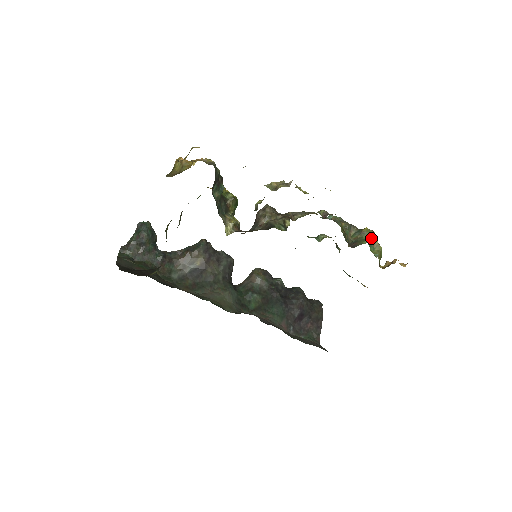
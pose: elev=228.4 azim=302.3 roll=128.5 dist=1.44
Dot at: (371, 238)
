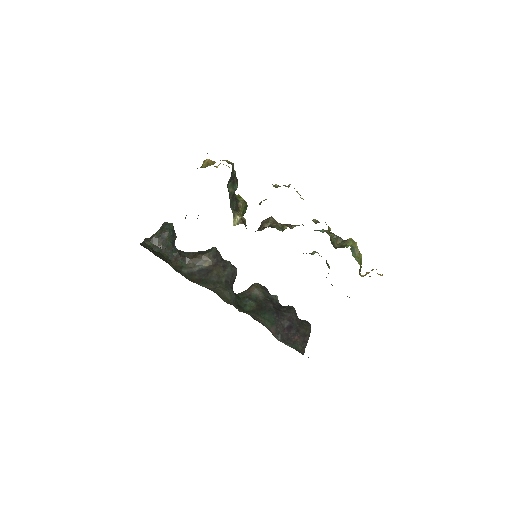
Dot at: (354, 246)
